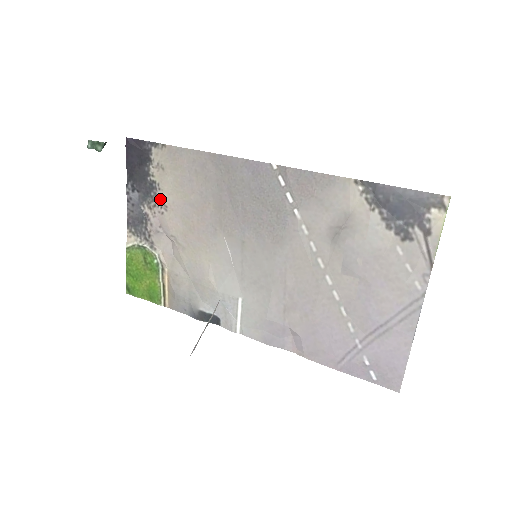
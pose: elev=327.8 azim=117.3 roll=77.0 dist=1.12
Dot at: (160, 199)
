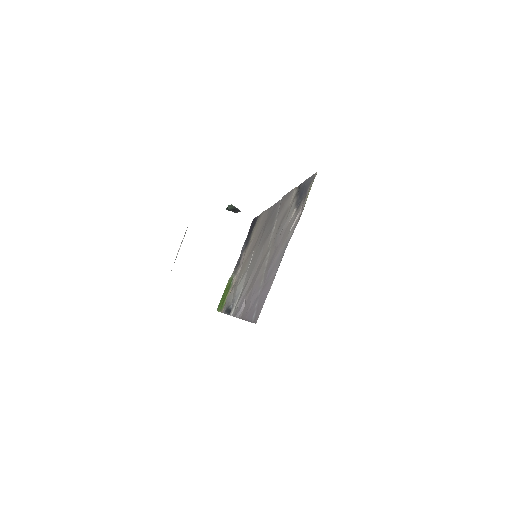
Dot at: occluded
